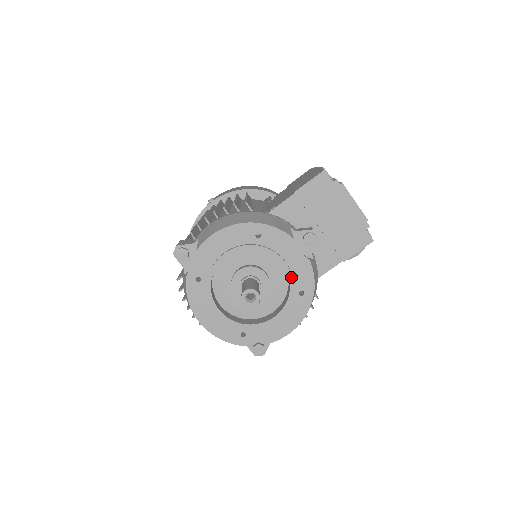
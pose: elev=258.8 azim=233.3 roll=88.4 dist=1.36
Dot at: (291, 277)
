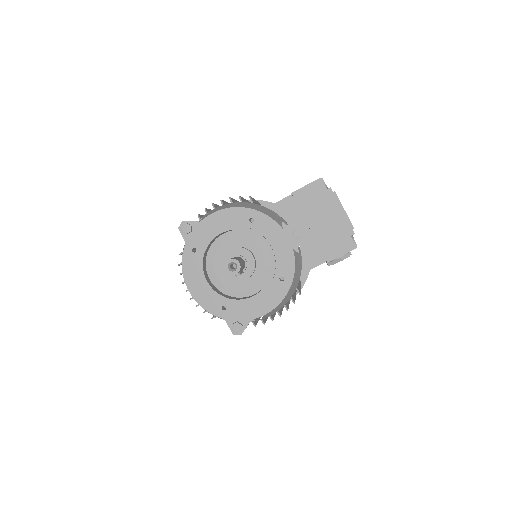
Dot at: (274, 262)
